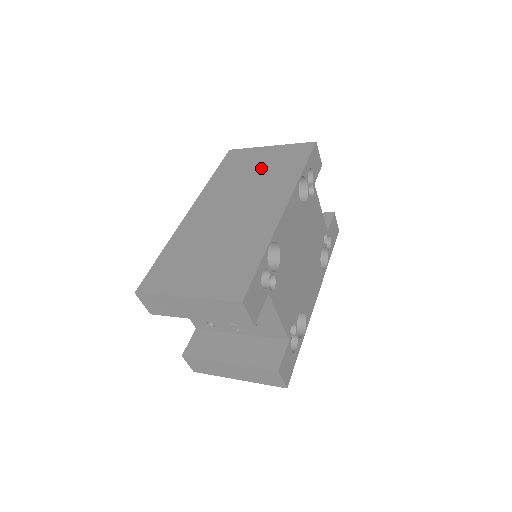
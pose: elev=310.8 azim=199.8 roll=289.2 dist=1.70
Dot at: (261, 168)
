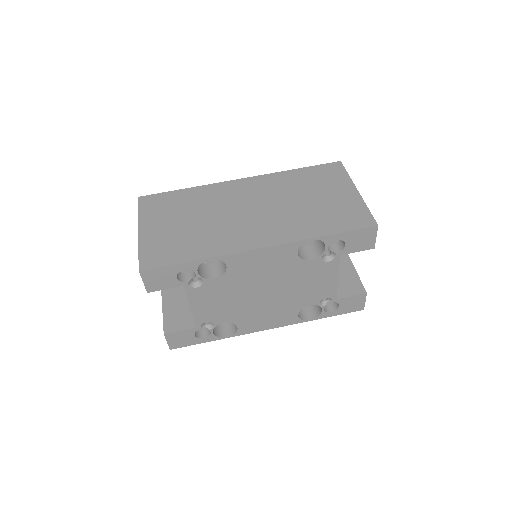
Dot at: (317, 200)
